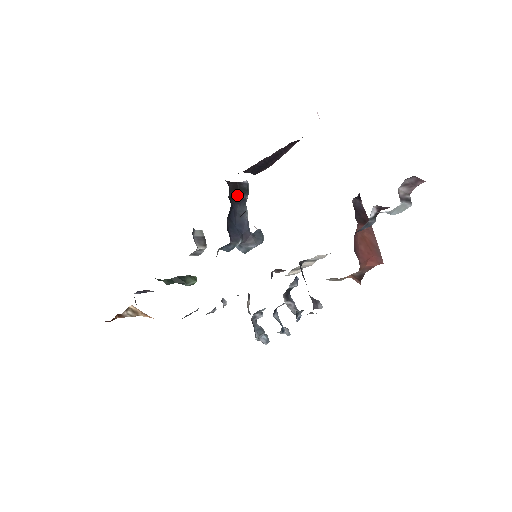
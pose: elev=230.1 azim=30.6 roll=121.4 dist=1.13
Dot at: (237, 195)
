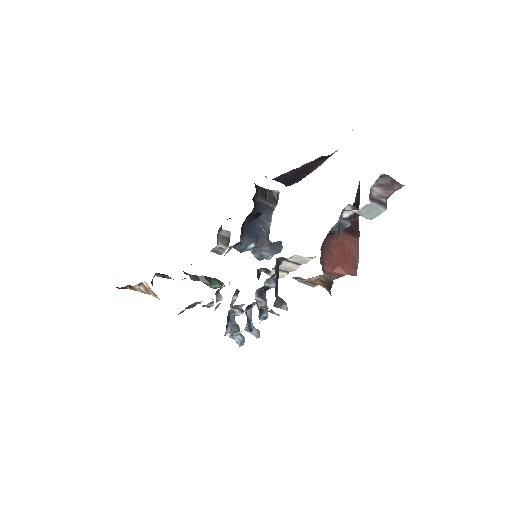
Dot at: (264, 201)
